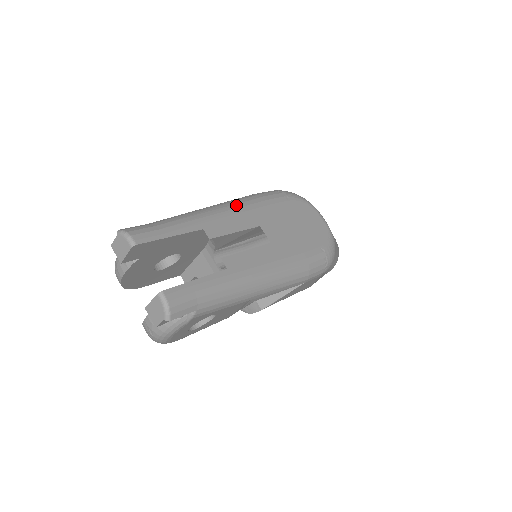
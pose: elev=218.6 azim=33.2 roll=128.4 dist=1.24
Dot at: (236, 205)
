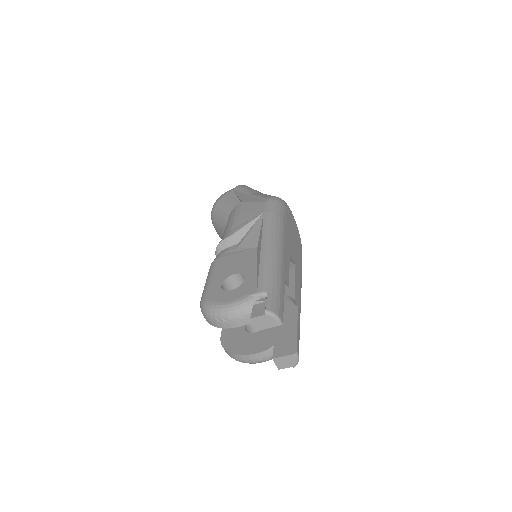
Dot at: (280, 239)
